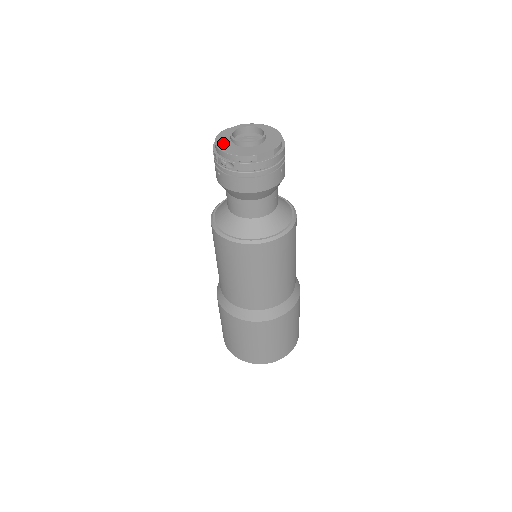
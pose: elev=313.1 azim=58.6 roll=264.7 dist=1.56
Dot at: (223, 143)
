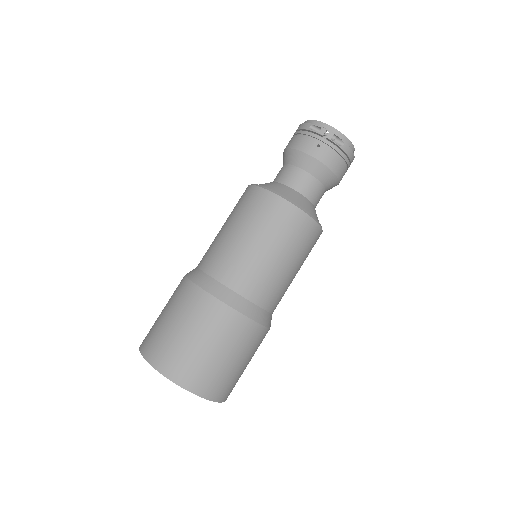
Dot at: occluded
